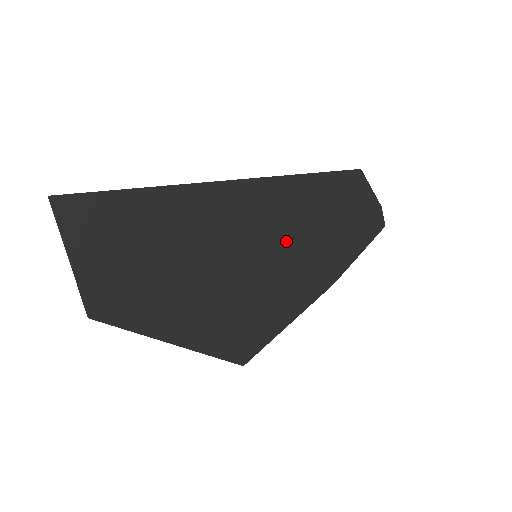
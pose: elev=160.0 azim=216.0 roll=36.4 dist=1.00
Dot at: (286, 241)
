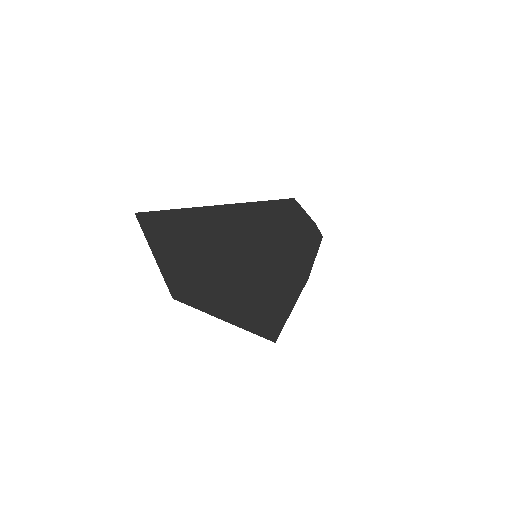
Dot at: (270, 246)
